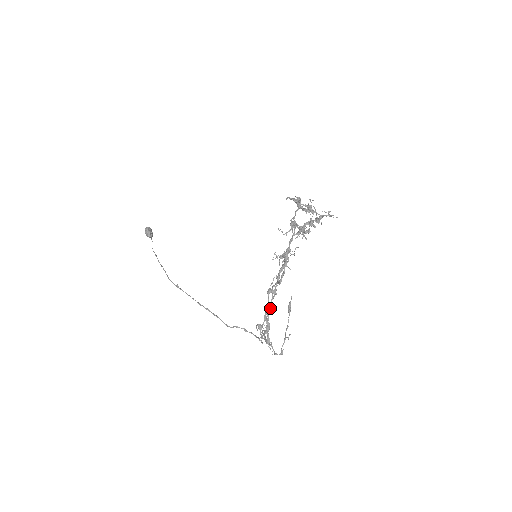
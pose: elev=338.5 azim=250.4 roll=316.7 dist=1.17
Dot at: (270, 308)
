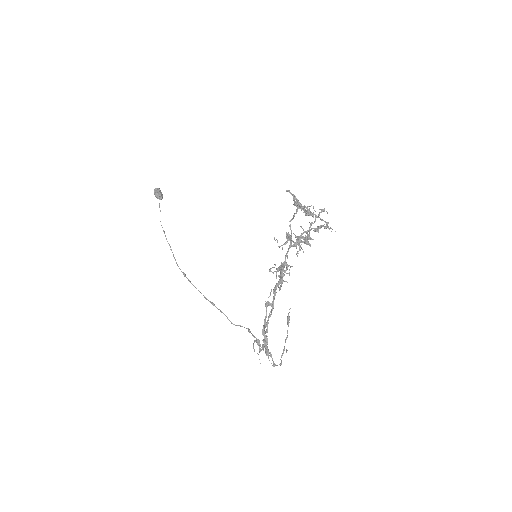
Dot at: occluded
